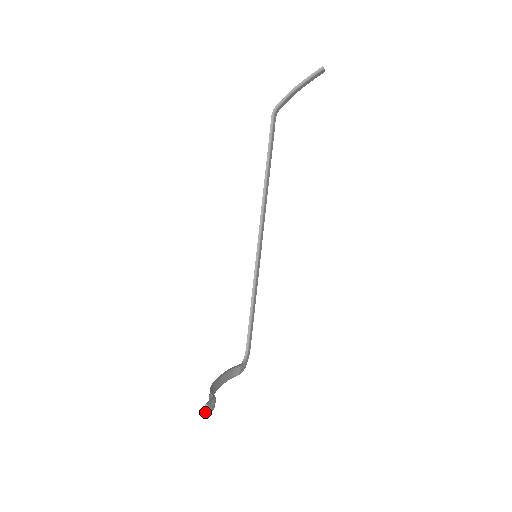
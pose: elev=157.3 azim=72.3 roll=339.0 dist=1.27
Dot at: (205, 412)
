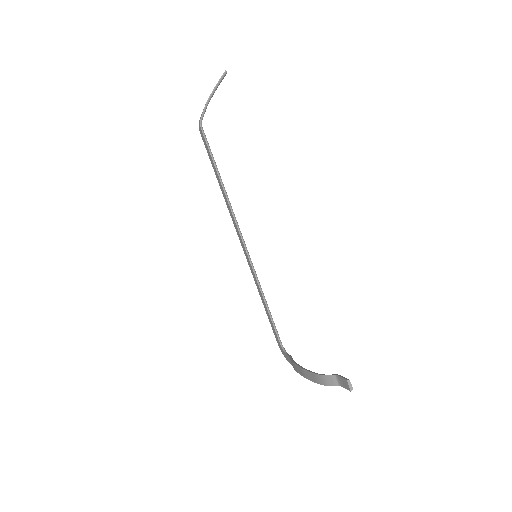
Dot at: (350, 387)
